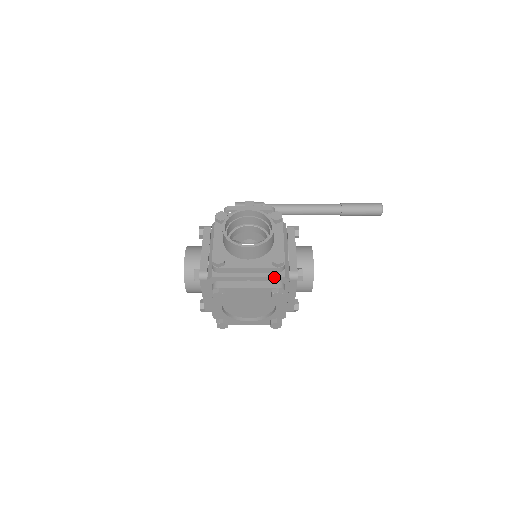
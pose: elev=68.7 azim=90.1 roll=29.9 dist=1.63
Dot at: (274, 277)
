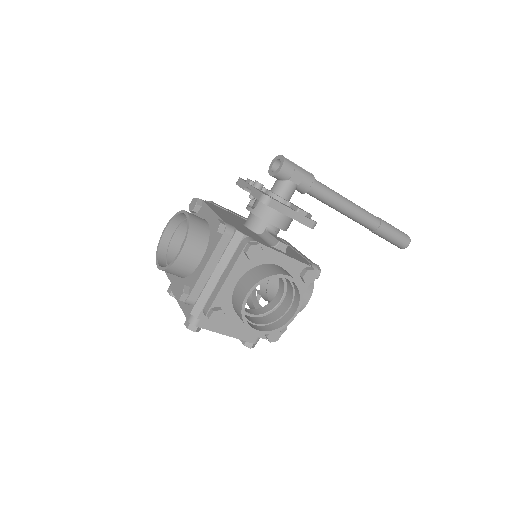
Dot at: (257, 336)
